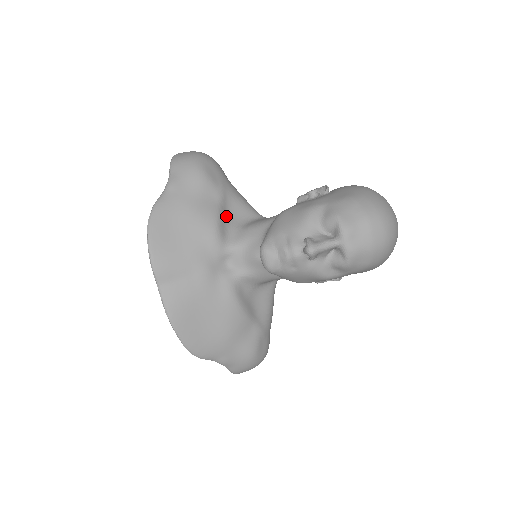
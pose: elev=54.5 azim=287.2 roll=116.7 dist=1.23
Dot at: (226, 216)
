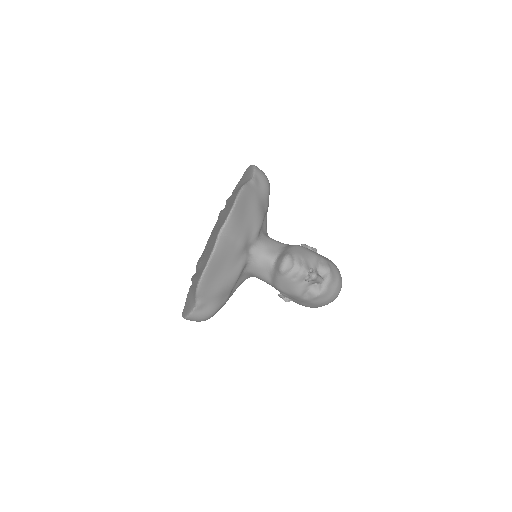
Dot at: occluded
